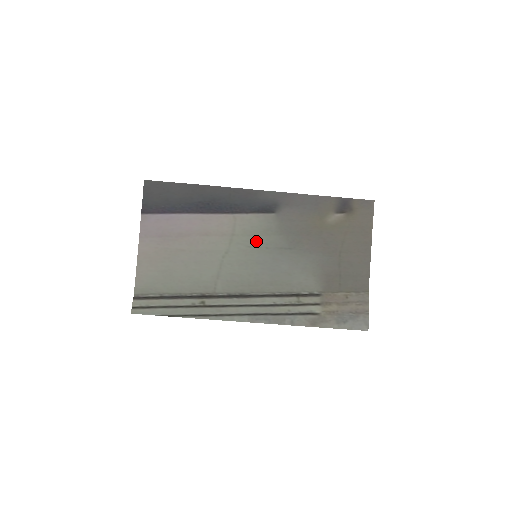
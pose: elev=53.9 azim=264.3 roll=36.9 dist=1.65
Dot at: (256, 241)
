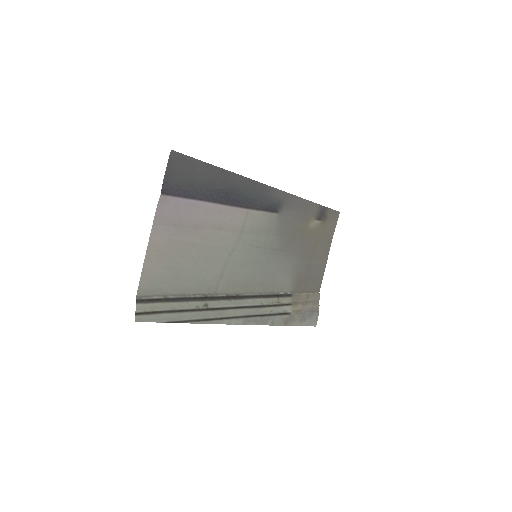
Dot at: (258, 240)
